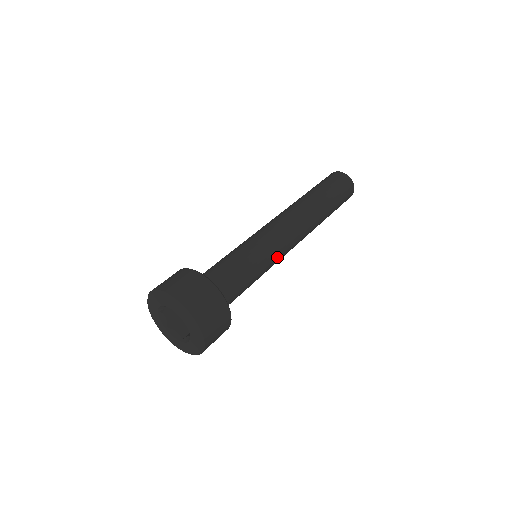
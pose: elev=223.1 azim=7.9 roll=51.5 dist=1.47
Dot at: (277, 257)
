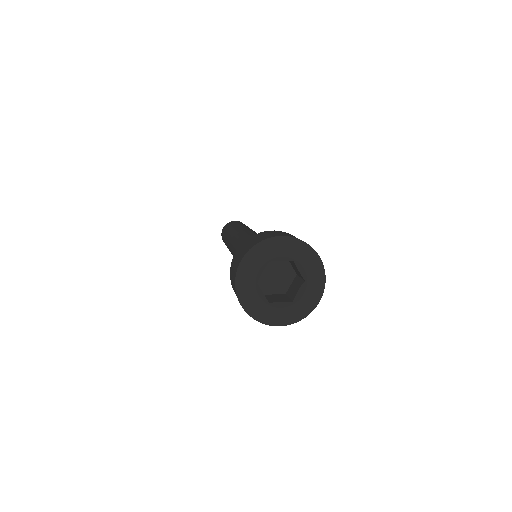
Dot at: occluded
